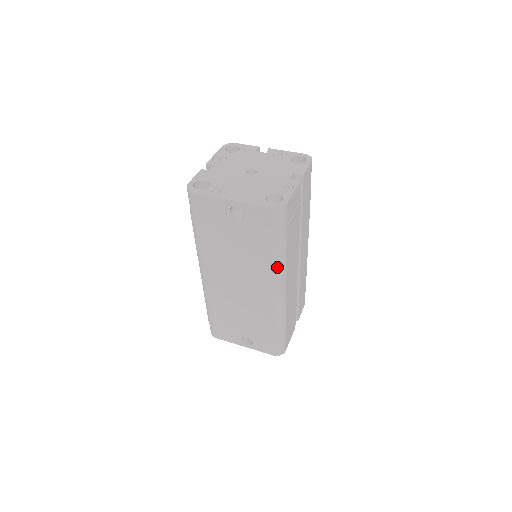
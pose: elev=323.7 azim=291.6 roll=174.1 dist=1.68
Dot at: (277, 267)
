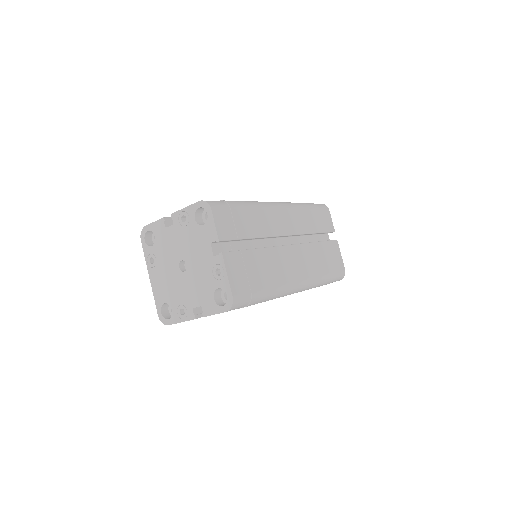
Dot at: occluded
